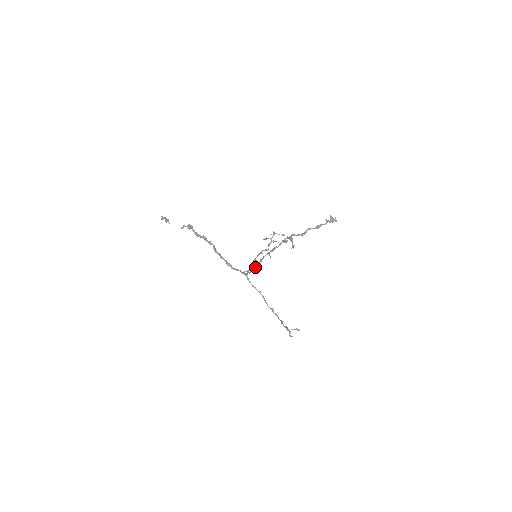
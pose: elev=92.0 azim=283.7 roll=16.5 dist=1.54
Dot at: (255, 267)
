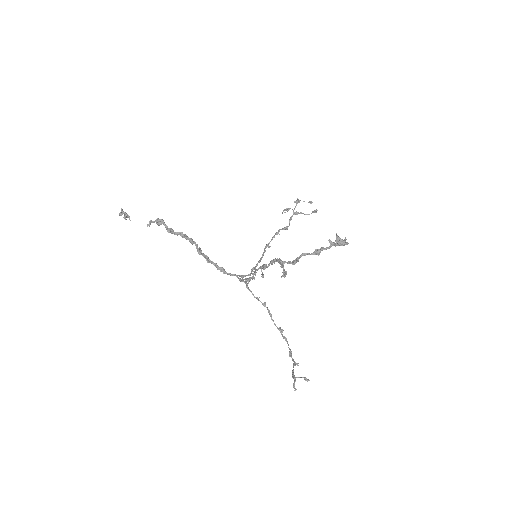
Dot at: (249, 279)
